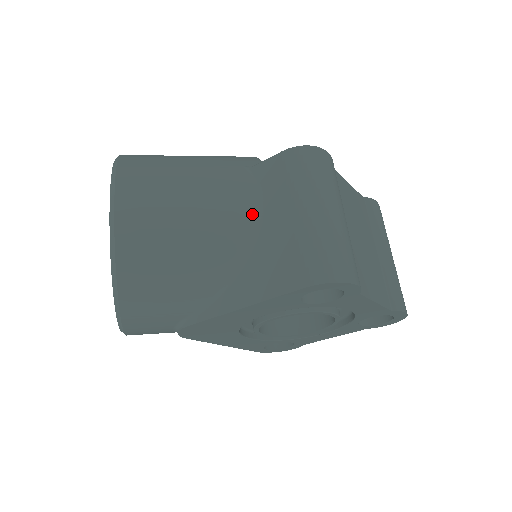
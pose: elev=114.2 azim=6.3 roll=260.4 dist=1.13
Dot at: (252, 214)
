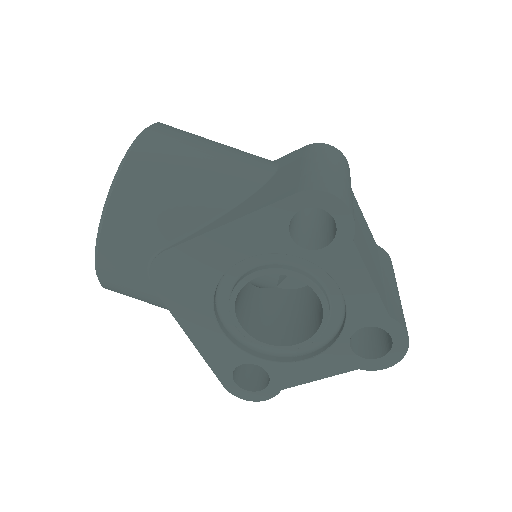
Dot at: (264, 171)
